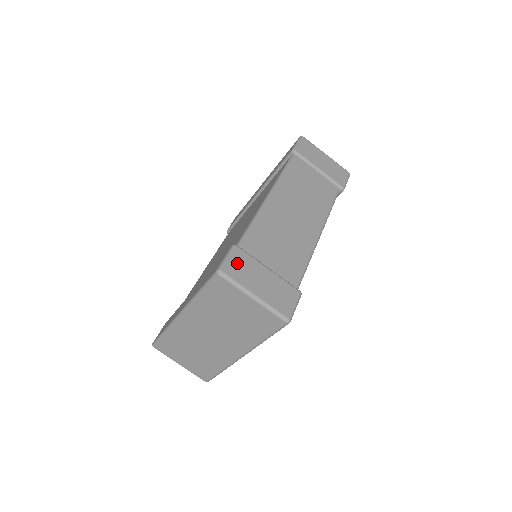
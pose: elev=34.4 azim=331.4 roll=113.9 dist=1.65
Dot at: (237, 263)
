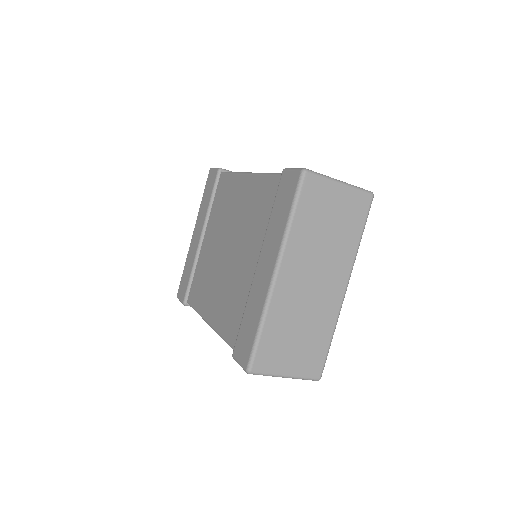
Dot at: occluded
